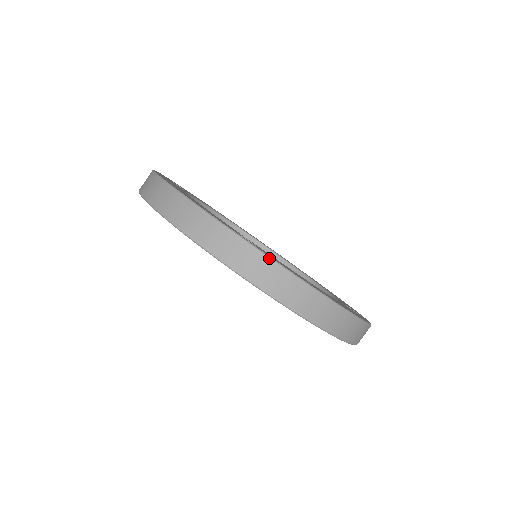
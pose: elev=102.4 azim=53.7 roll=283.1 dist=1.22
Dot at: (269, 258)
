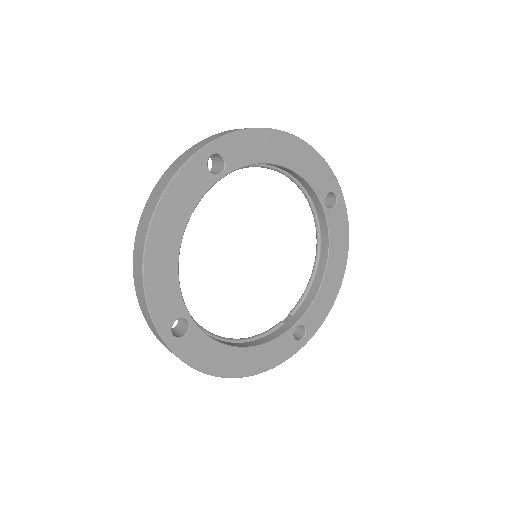
Dot at: occluded
